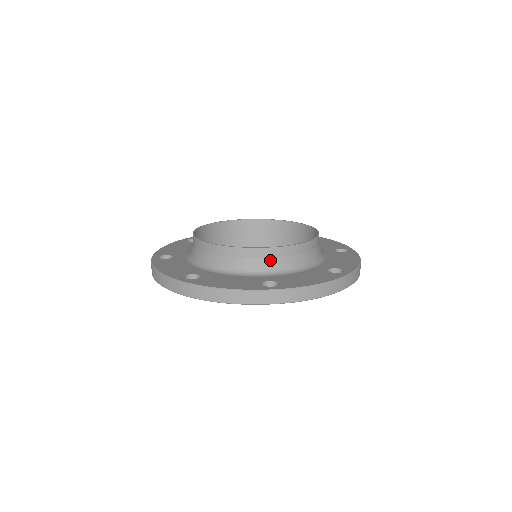
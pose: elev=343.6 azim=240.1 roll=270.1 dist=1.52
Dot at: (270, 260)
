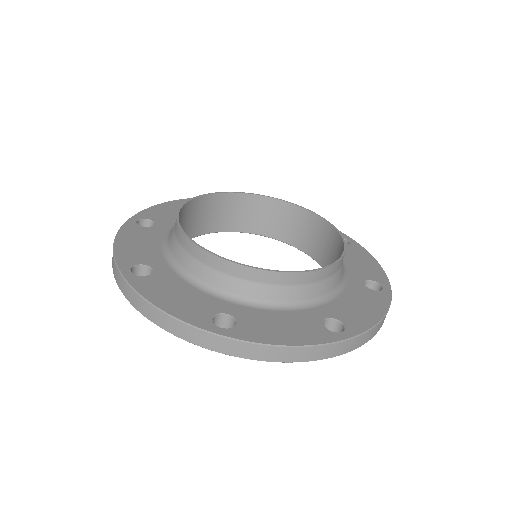
Dot at: (246, 282)
